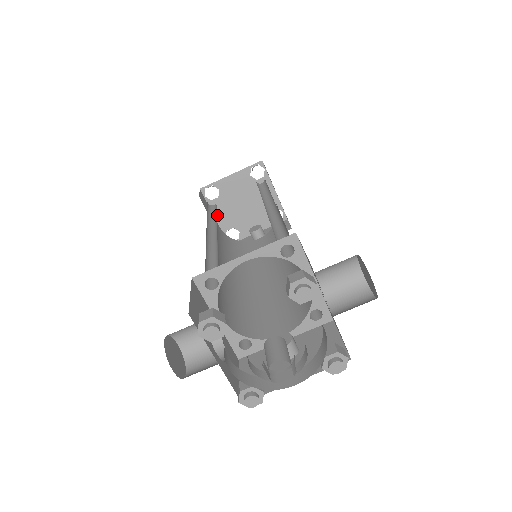
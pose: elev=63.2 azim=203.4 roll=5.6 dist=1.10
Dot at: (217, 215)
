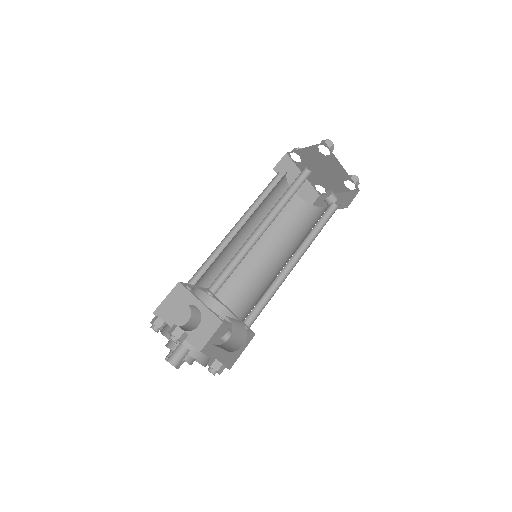
Dot at: occluded
